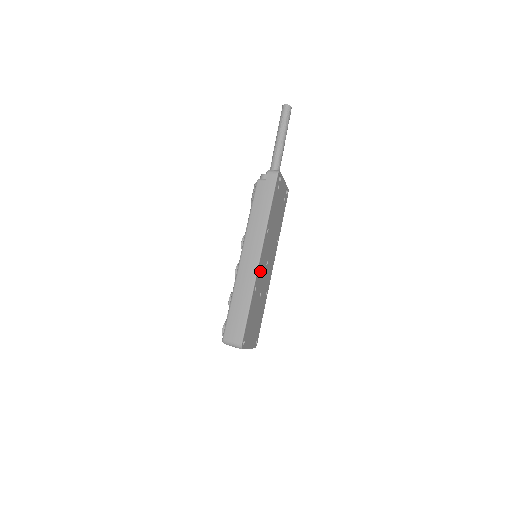
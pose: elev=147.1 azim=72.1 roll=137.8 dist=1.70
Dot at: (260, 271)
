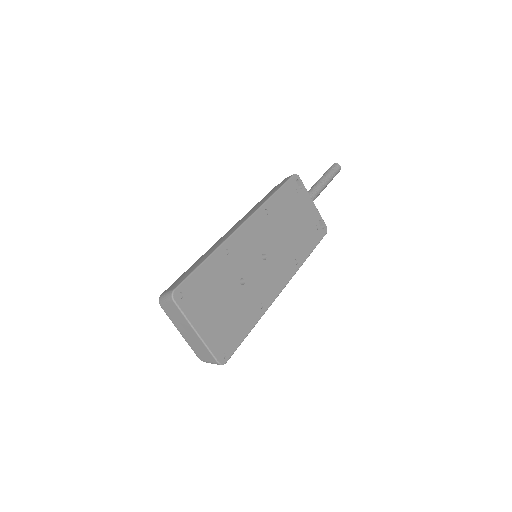
Dot at: (243, 243)
